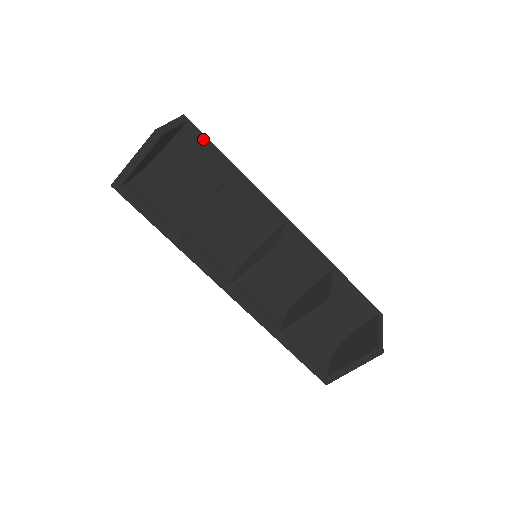
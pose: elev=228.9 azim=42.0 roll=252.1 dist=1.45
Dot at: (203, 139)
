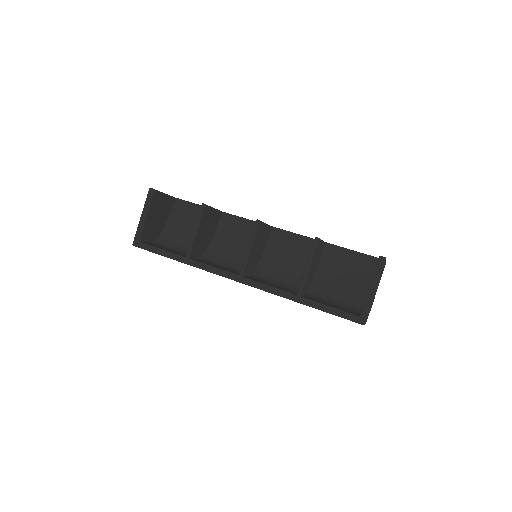
Dot at: (190, 203)
